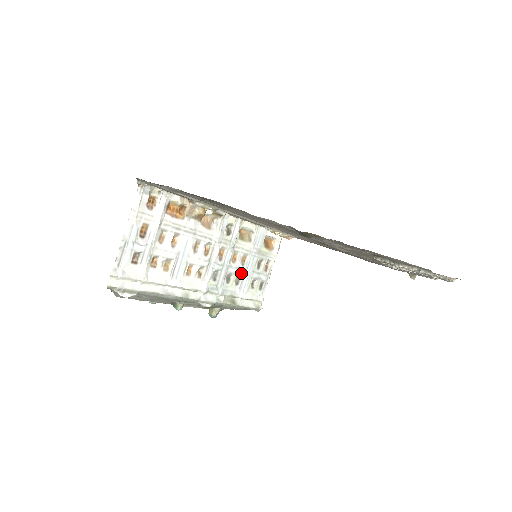
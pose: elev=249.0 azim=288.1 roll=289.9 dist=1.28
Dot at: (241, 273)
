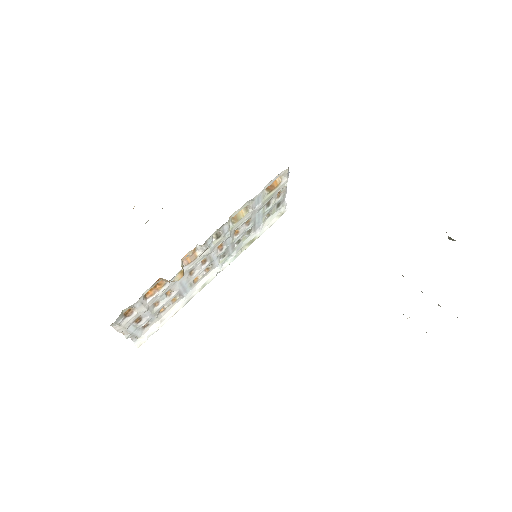
Dot at: (250, 228)
